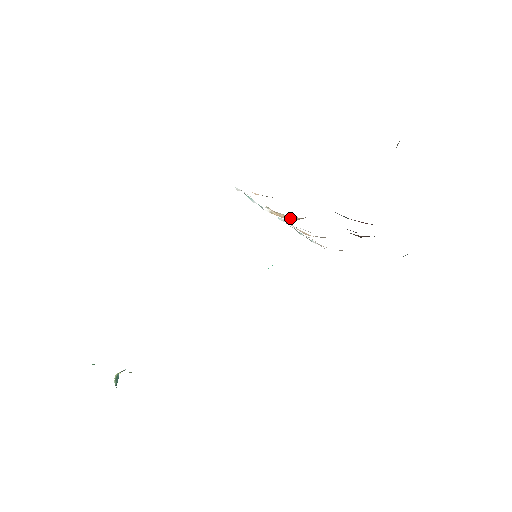
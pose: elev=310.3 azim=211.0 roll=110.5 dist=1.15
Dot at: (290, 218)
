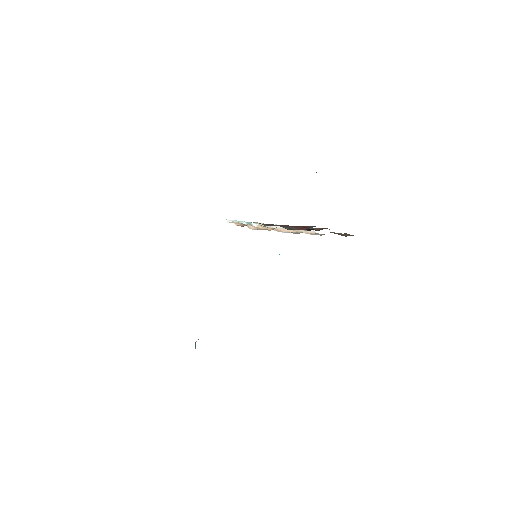
Dot at: (268, 229)
